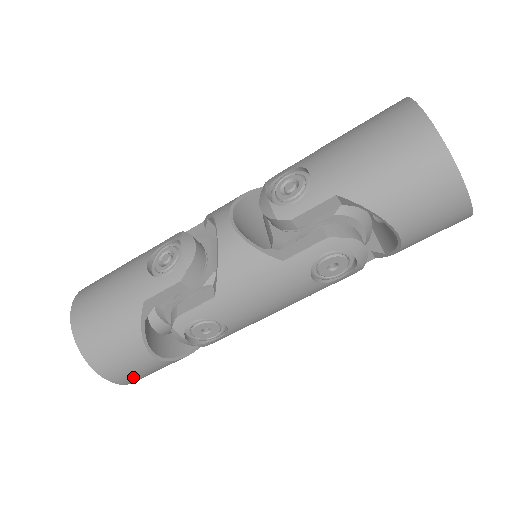
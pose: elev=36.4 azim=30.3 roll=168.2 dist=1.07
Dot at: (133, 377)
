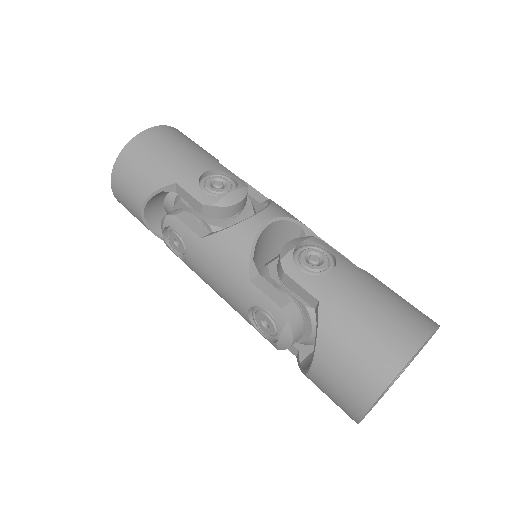
Dot at: (122, 202)
